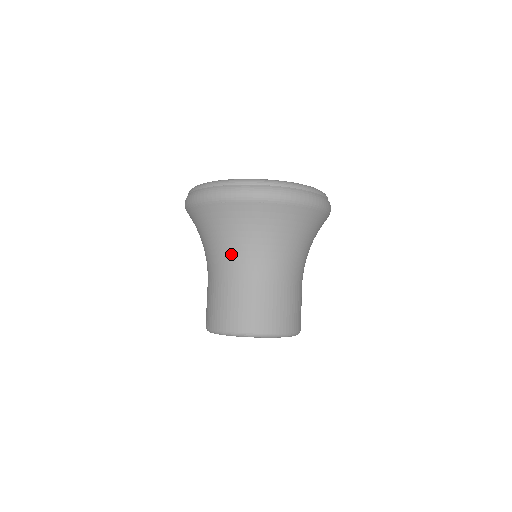
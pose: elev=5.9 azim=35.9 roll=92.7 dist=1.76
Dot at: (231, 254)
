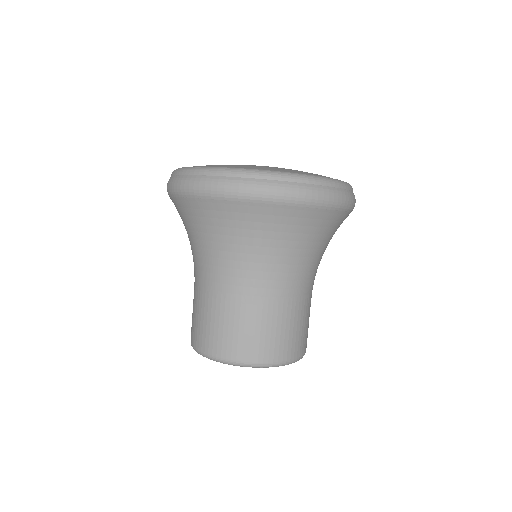
Dot at: (193, 255)
